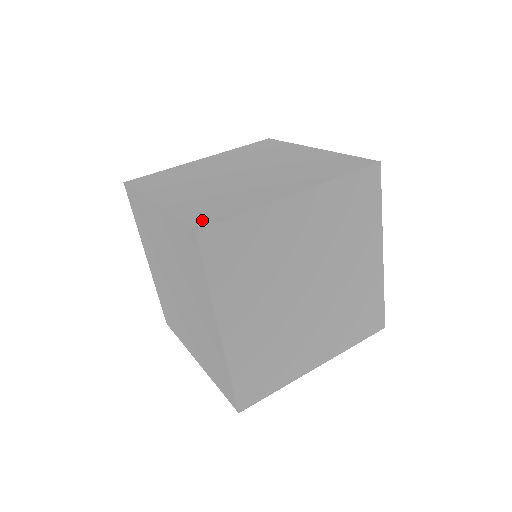
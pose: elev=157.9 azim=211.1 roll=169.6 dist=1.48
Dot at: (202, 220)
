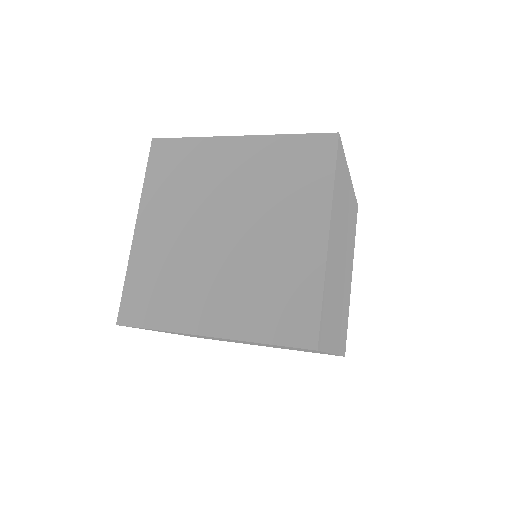
Dot at: occluded
